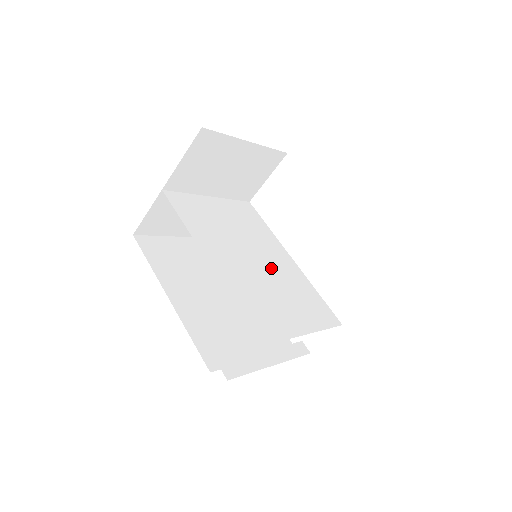
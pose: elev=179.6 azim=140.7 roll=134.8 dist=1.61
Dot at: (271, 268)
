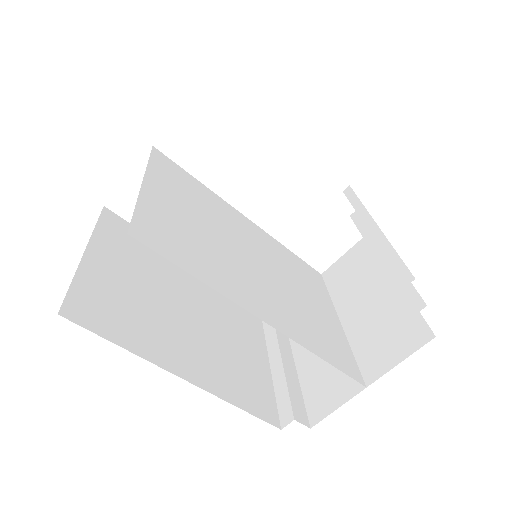
Dot at: (264, 257)
